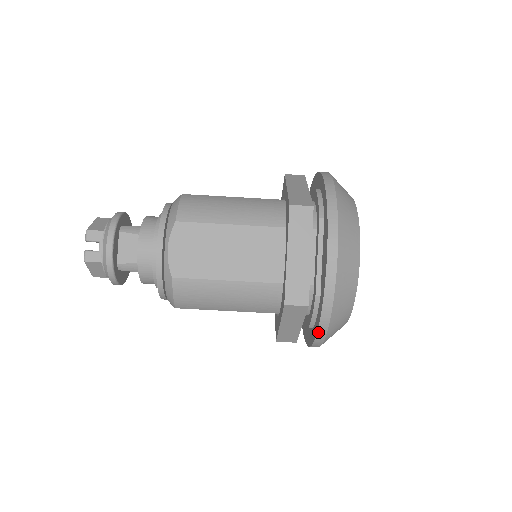
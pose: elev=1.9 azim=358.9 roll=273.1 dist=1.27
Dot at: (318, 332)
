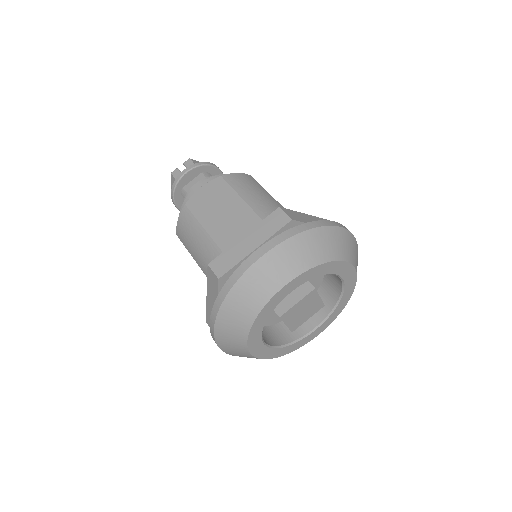
Dot at: (212, 312)
